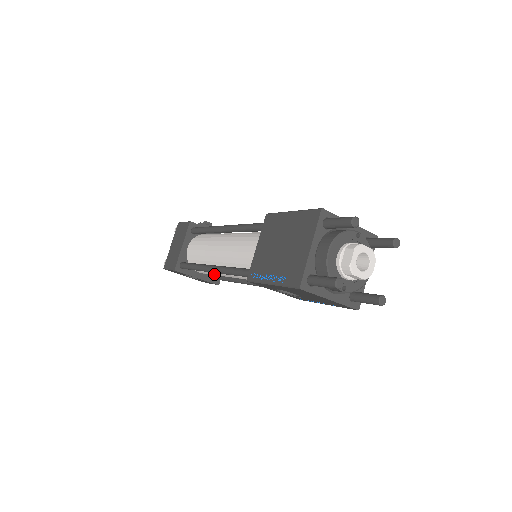
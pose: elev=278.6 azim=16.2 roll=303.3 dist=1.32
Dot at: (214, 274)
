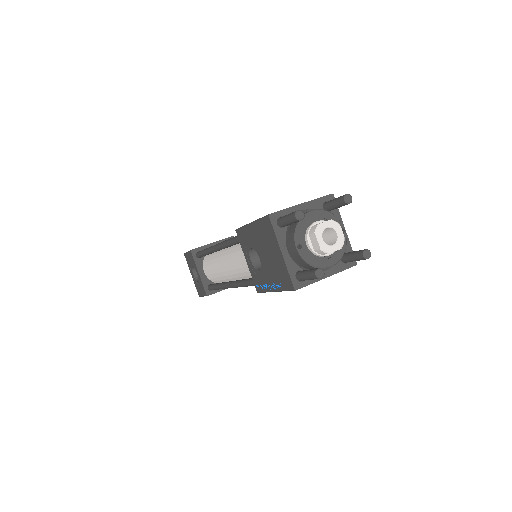
Dot at: (214, 267)
